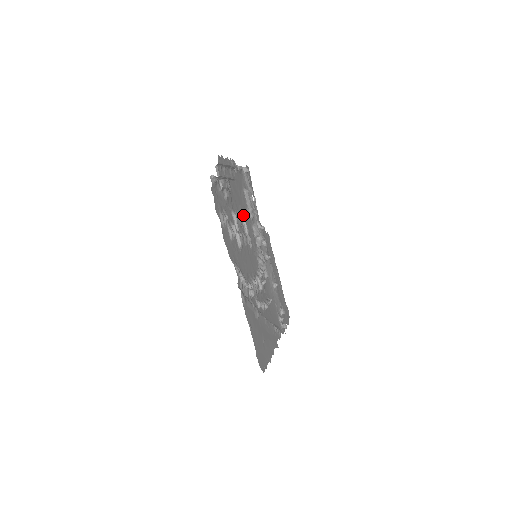
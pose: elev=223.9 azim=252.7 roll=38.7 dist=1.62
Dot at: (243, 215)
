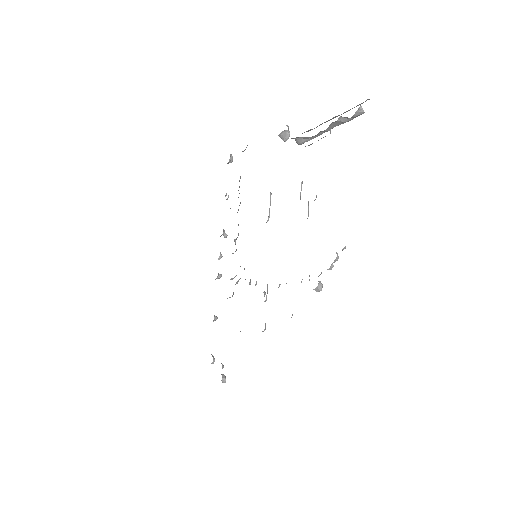
Dot at: (271, 194)
